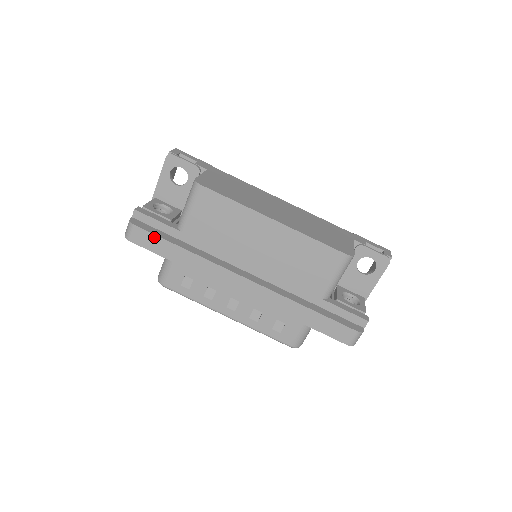
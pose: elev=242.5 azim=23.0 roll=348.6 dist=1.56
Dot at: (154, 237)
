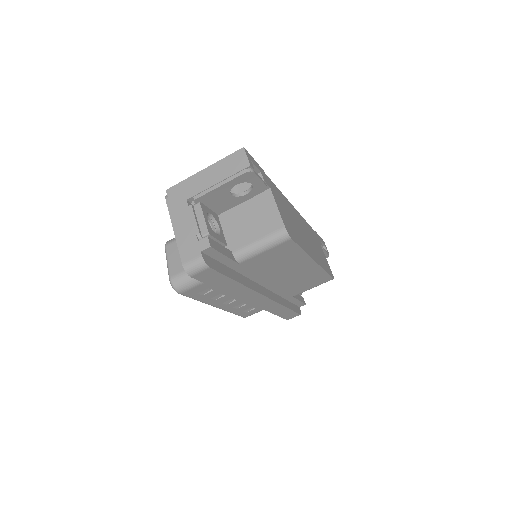
Dot at: (220, 275)
